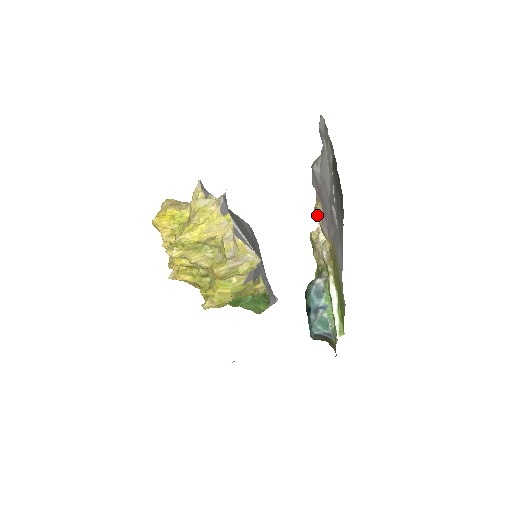
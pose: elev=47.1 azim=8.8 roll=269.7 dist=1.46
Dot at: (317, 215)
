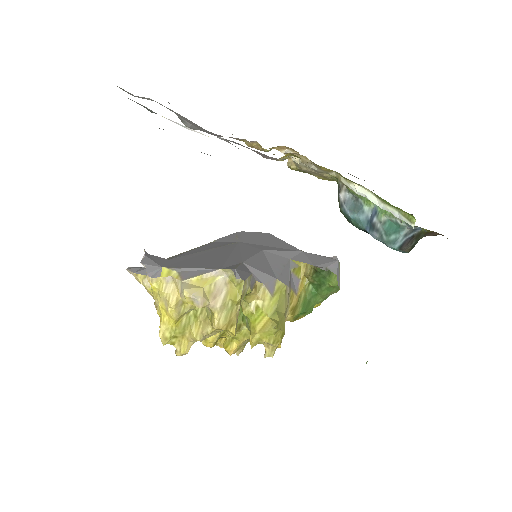
Dot at: occluded
